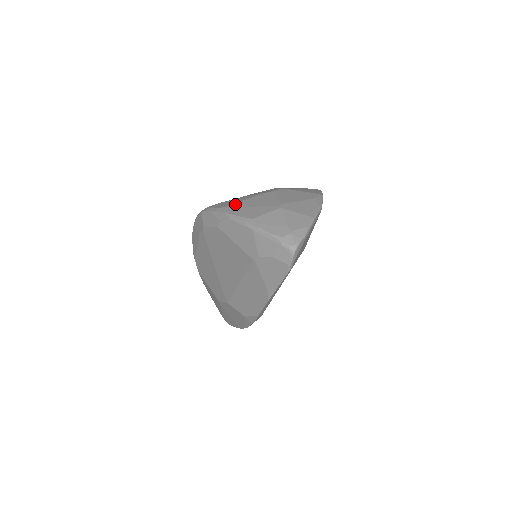
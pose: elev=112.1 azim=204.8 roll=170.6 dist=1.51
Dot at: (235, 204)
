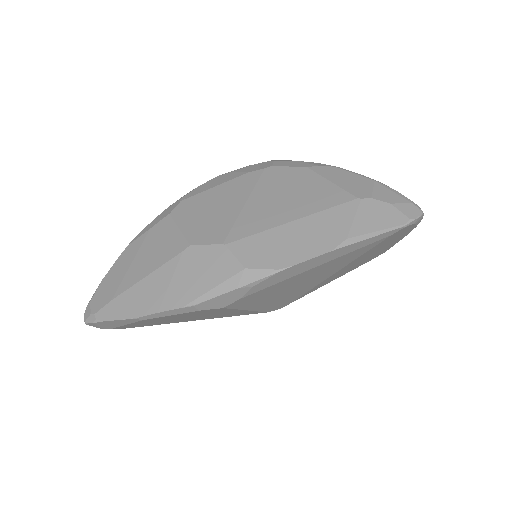
Dot at: occluded
